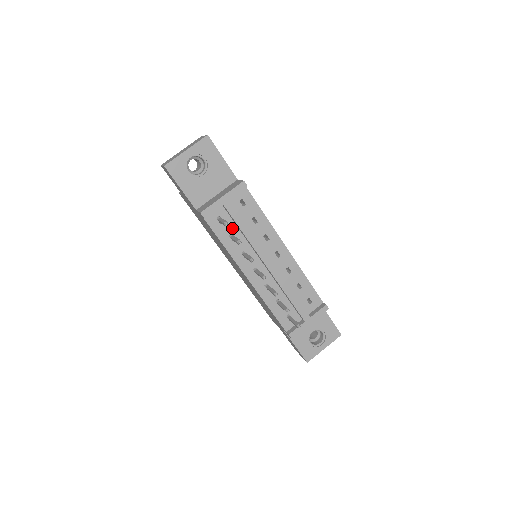
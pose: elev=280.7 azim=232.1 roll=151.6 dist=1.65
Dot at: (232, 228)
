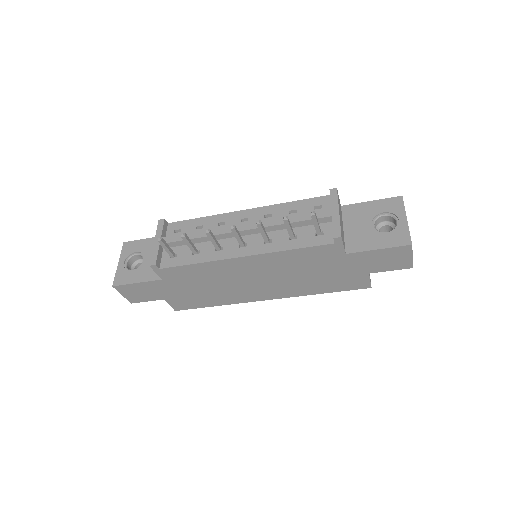
Dot at: (189, 249)
